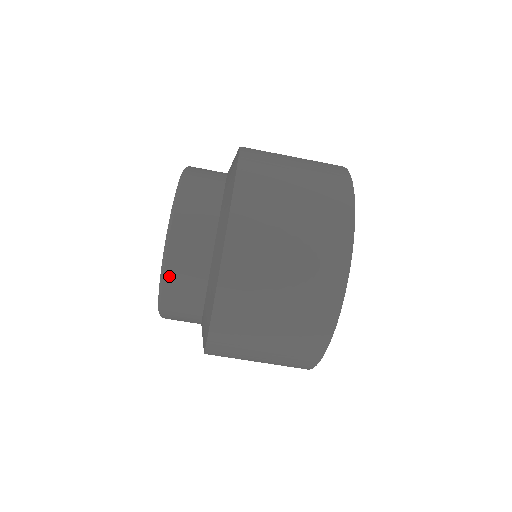
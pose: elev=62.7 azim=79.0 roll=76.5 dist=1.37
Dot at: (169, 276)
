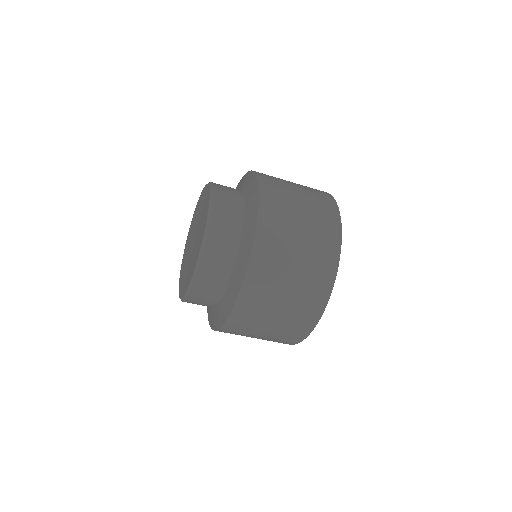
Dot at: (198, 283)
